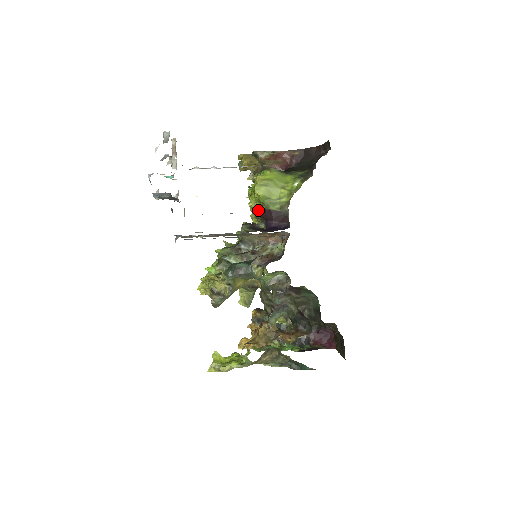
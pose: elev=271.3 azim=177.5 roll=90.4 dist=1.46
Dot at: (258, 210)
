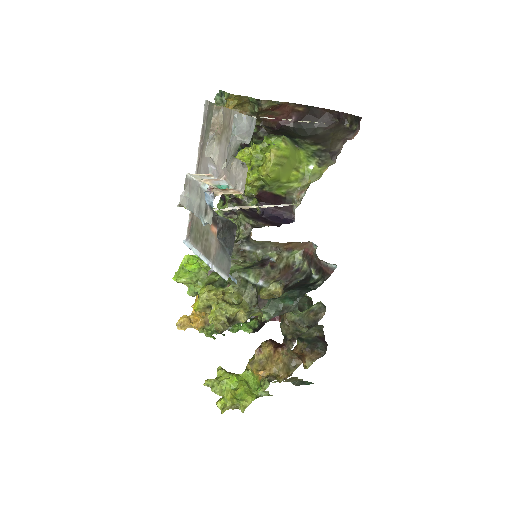
Dot at: (254, 188)
